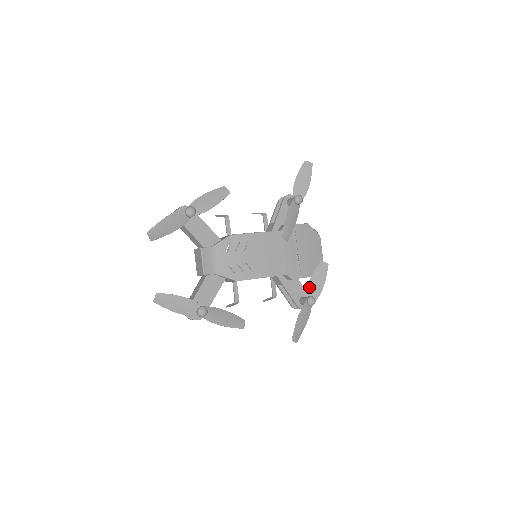
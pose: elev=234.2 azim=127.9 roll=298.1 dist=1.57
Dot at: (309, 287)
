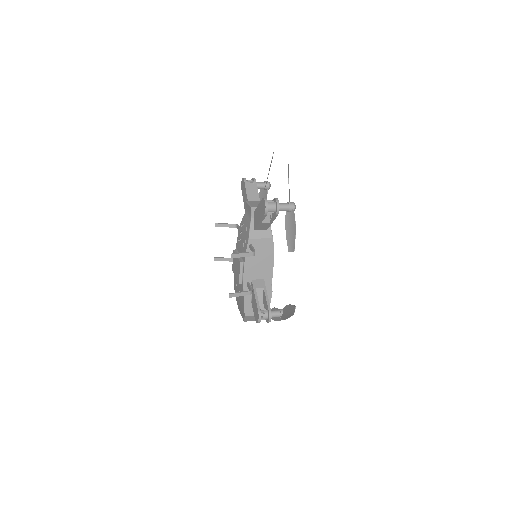
Dot at: (276, 309)
